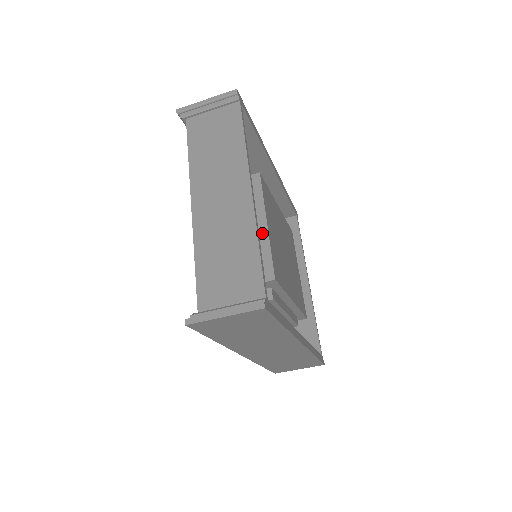
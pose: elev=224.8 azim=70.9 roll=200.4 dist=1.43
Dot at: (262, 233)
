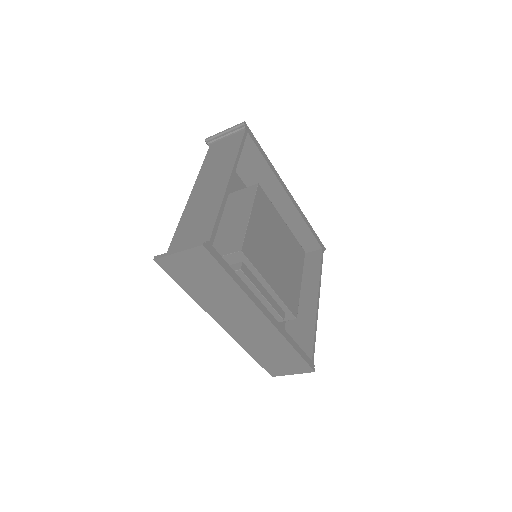
Dot at: (244, 221)
